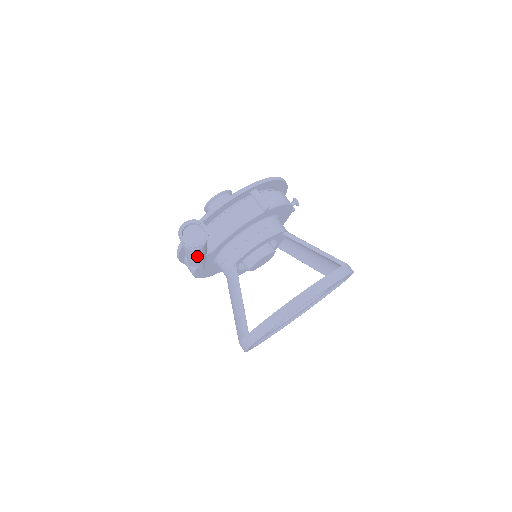
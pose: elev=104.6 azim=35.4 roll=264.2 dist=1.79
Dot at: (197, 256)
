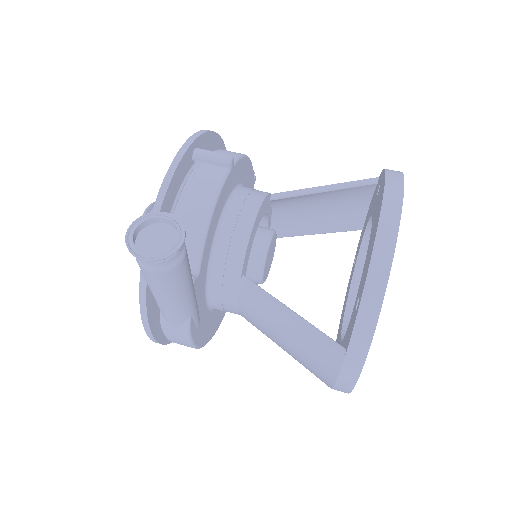
Dot at: (183, 285)
